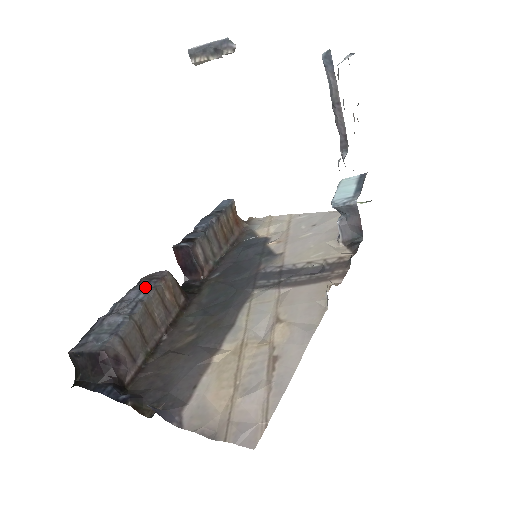
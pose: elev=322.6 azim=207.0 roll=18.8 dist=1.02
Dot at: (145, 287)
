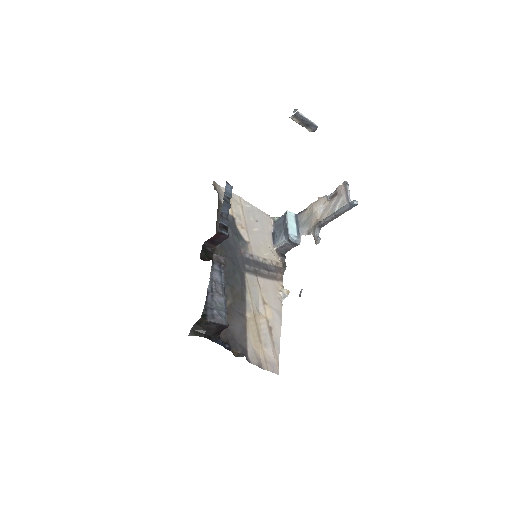
Dot at: (221, 271)
